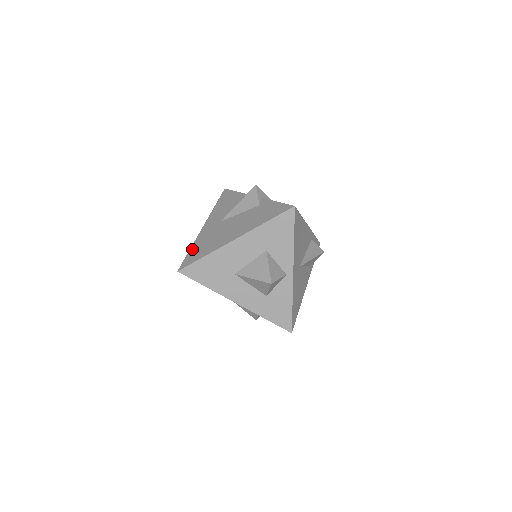
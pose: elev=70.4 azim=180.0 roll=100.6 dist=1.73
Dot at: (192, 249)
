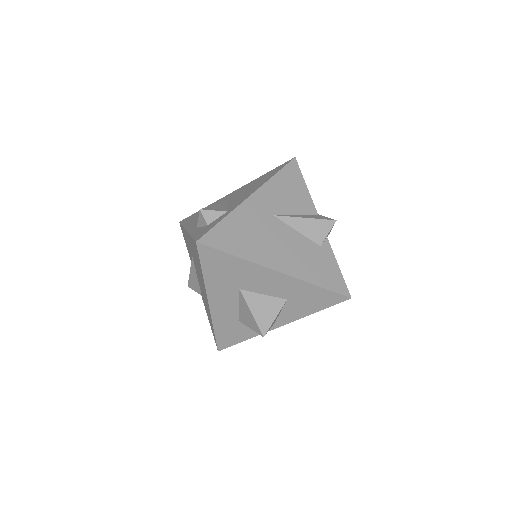
Dot at: (226, 222)
